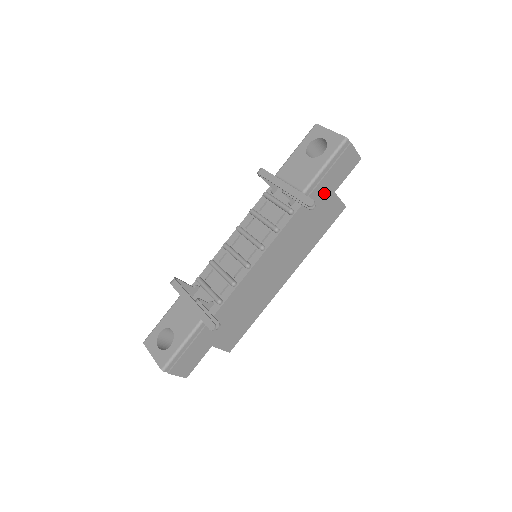
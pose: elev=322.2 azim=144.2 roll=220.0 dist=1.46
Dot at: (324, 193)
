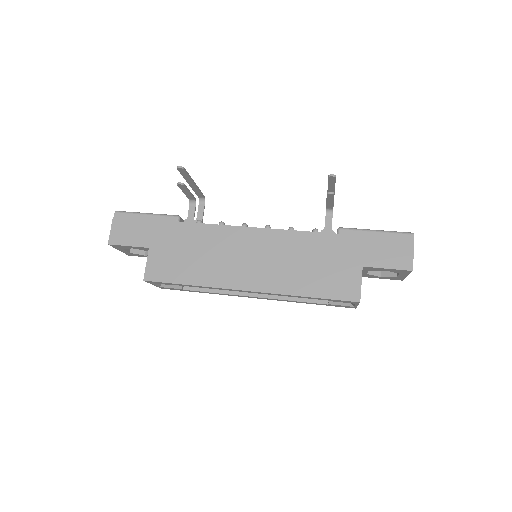
Dot at: (354, 252)
